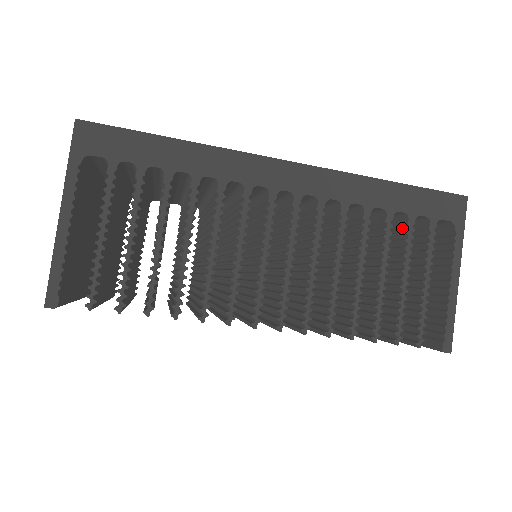
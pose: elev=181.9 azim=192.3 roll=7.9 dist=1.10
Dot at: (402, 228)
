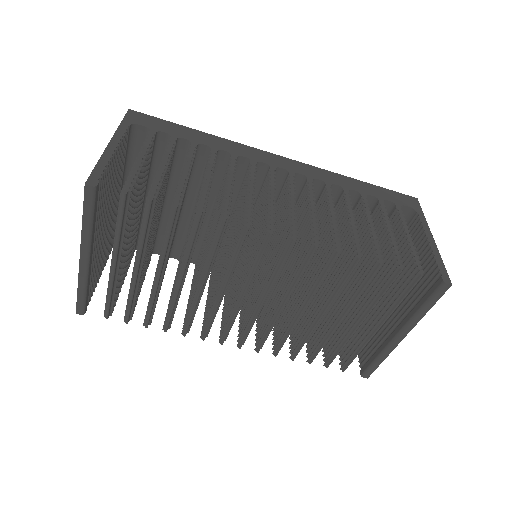
Dot at: (376, 211)
